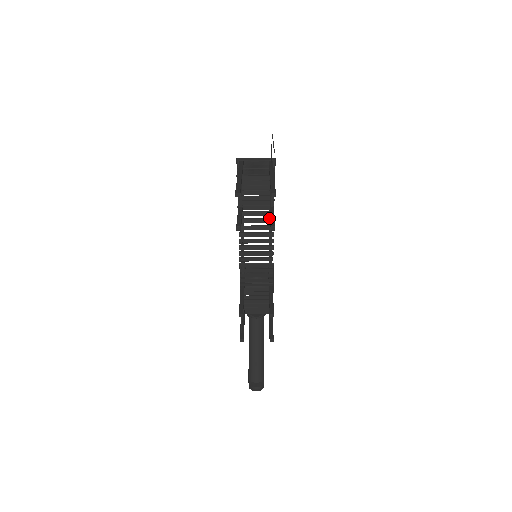
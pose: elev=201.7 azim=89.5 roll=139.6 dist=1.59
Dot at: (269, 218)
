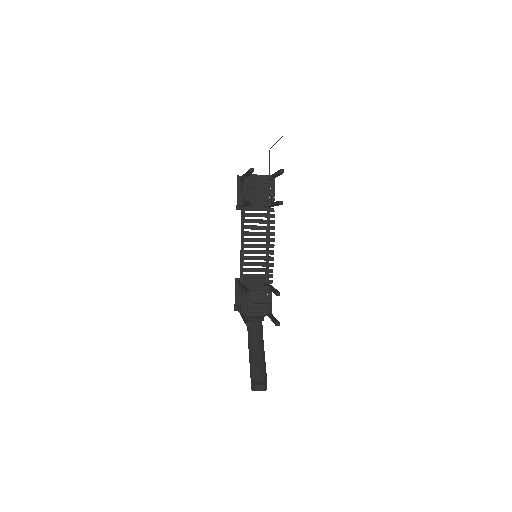
Dot at: occluded
